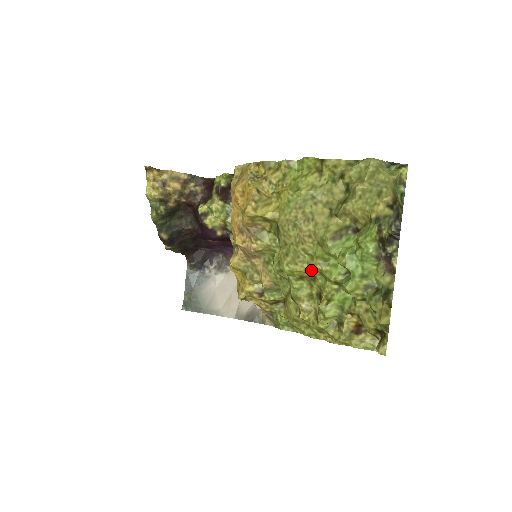
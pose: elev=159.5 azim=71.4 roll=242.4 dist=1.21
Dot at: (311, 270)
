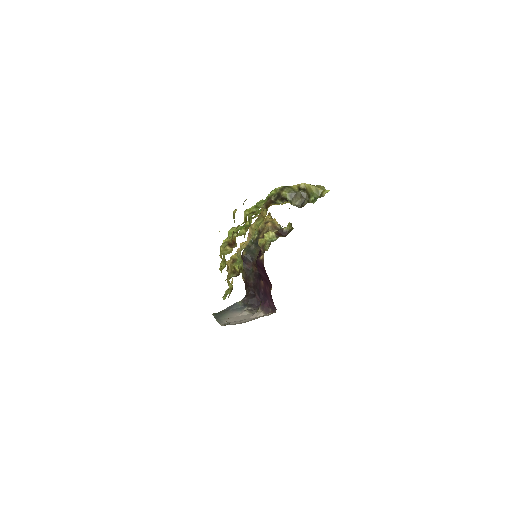
Dot at: (251, 219)
